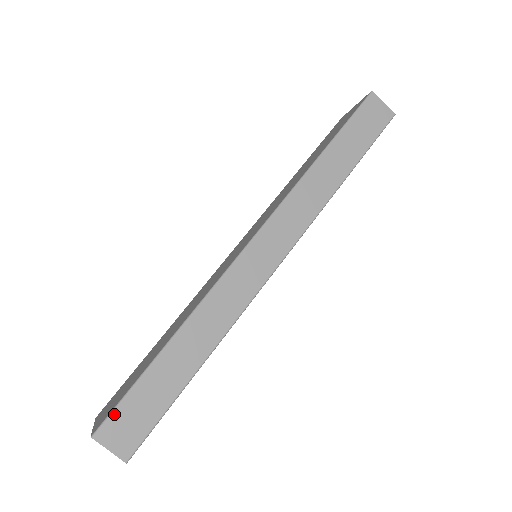
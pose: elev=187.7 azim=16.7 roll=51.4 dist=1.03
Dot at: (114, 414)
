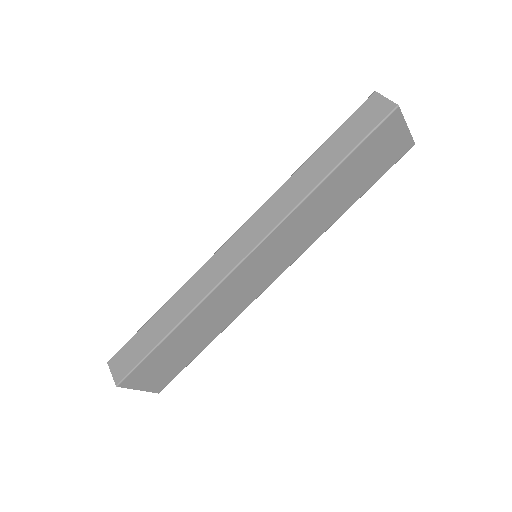
Dot at: (121, 350)
